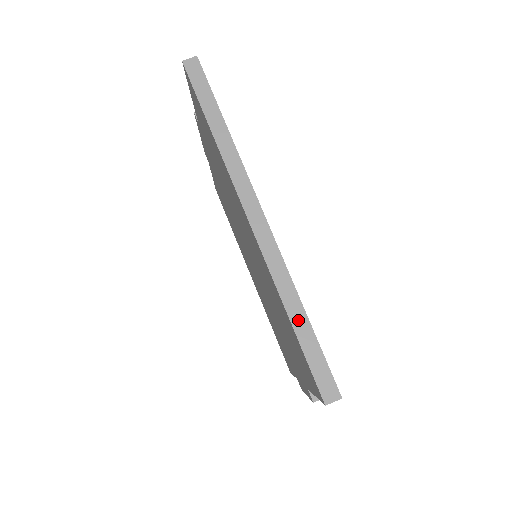
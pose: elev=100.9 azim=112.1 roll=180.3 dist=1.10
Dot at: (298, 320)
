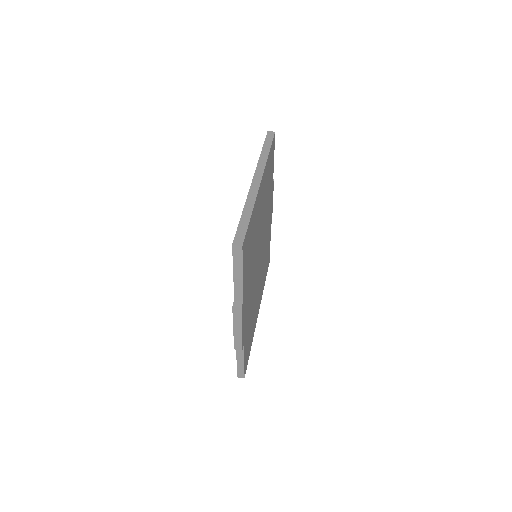
Dot at: (246, 214)
